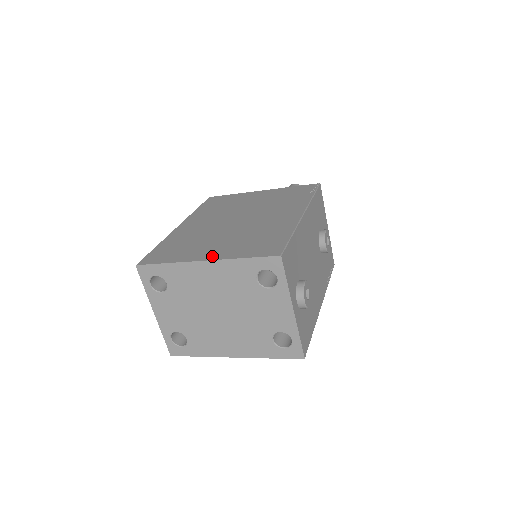
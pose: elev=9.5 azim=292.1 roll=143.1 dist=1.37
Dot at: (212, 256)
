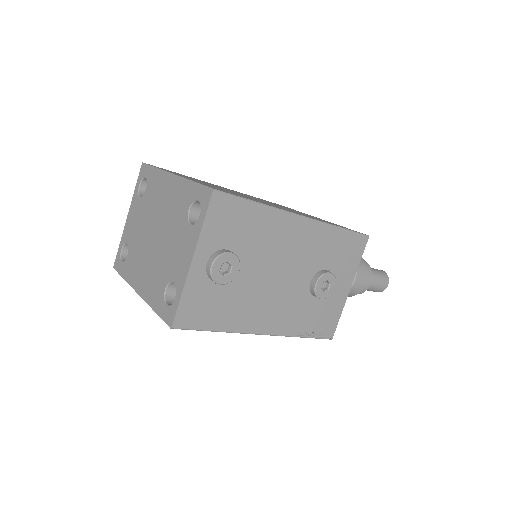
Dot at: occluded
